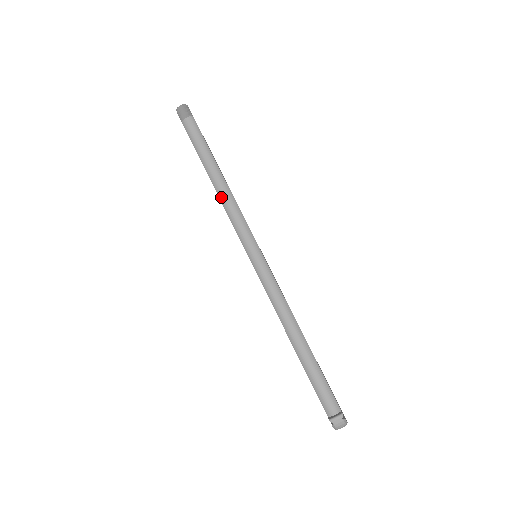
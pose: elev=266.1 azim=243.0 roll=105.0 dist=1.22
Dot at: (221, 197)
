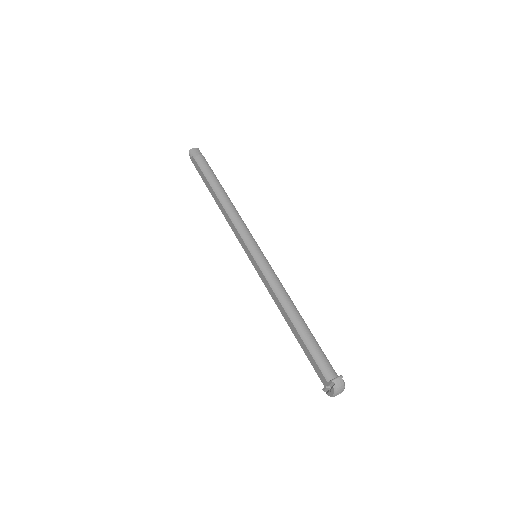
Dot at: (227, 210)
